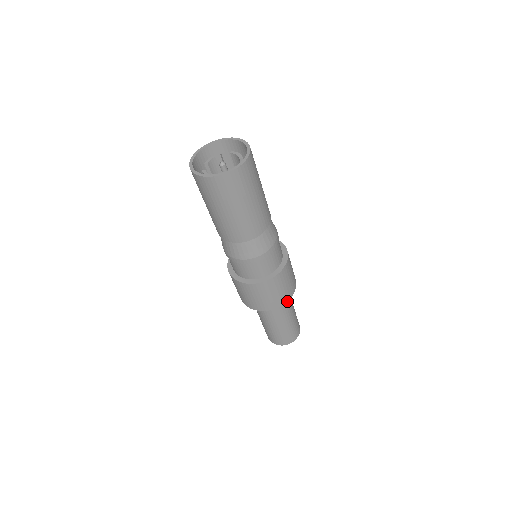
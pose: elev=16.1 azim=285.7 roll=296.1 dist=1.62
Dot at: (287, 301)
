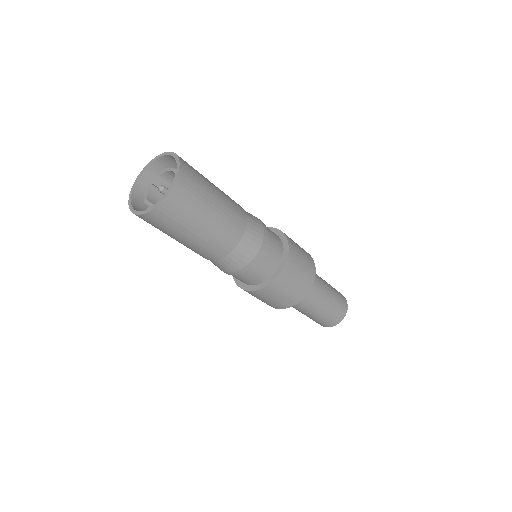
Dot at: (284, 308)
